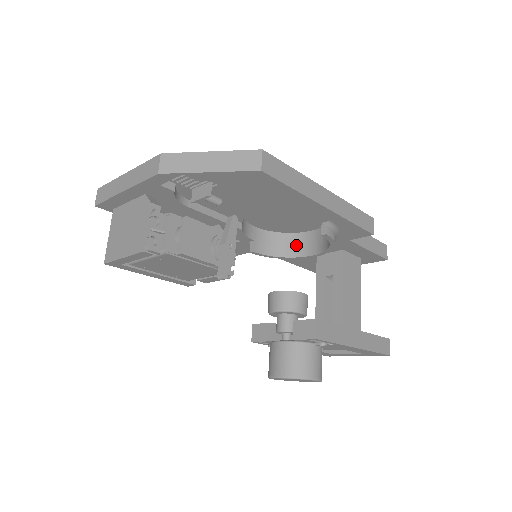
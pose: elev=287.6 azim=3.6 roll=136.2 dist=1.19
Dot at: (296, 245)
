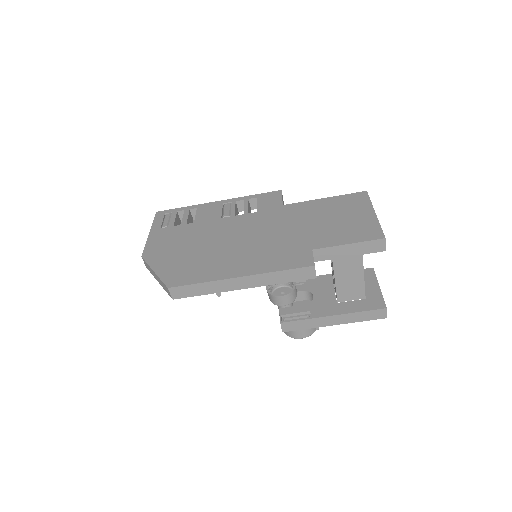
Dot at: occluded
